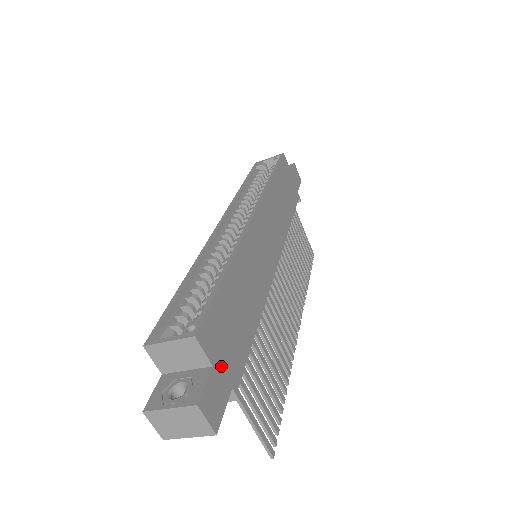
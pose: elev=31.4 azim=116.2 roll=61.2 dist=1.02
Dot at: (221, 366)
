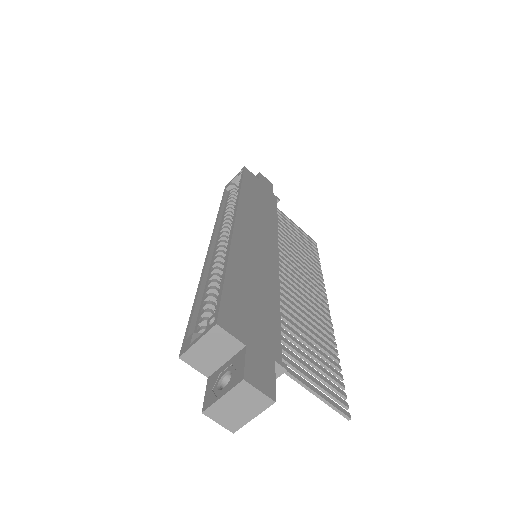
Dot at: (255, 344)
